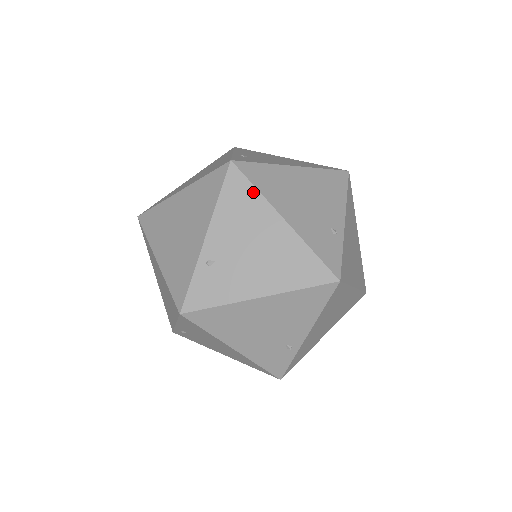
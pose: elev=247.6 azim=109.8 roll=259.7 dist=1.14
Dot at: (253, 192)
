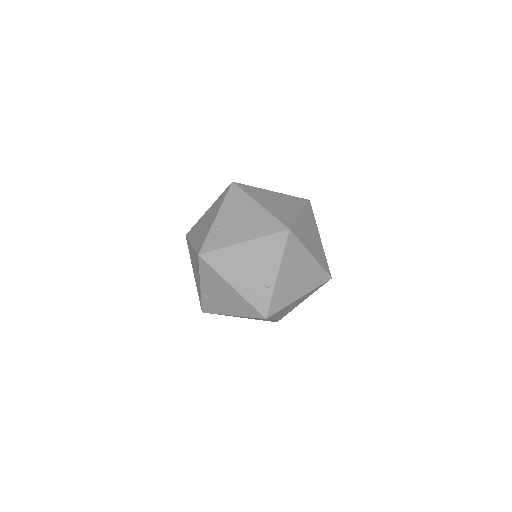
Dot at: (243, 194)
